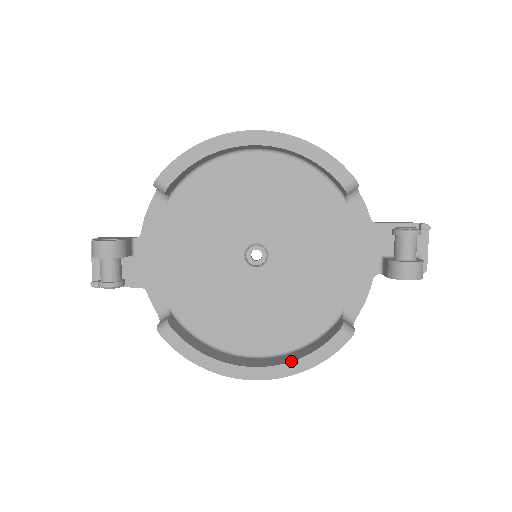
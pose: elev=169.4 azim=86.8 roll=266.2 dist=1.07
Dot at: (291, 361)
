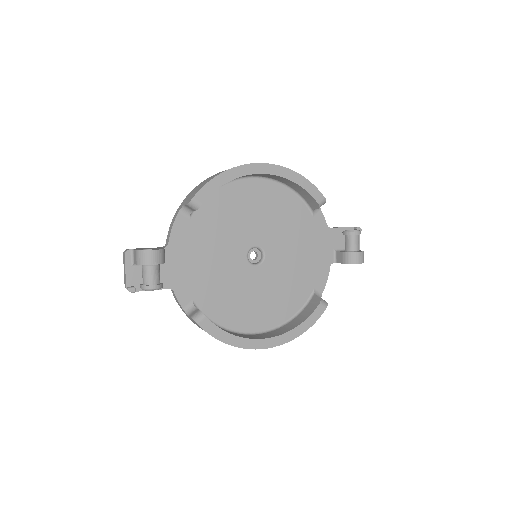
Dot at: (291, 330)
